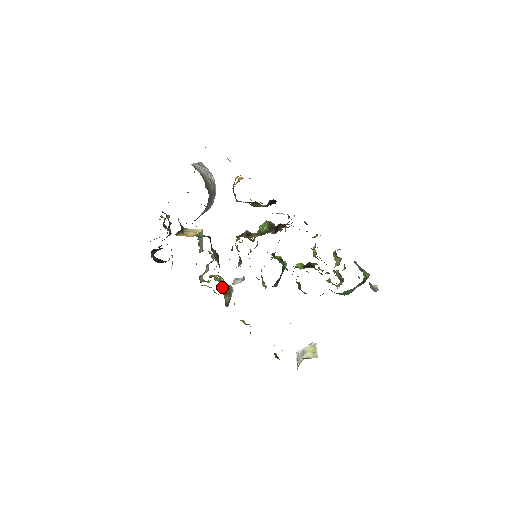
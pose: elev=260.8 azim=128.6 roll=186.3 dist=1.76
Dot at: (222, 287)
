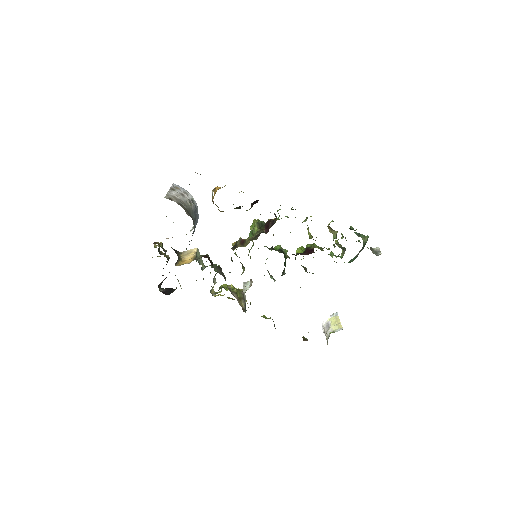
Dot at: (234, 295)
